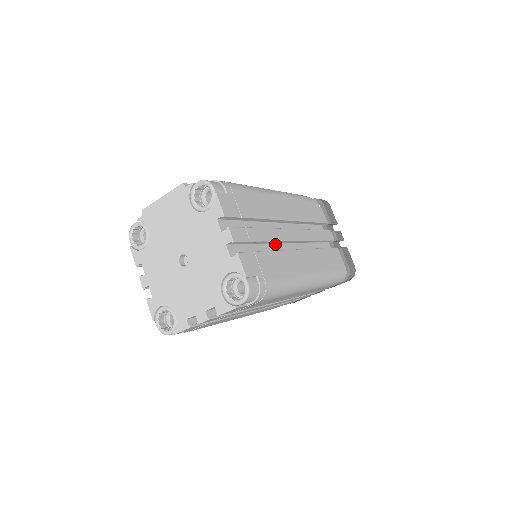
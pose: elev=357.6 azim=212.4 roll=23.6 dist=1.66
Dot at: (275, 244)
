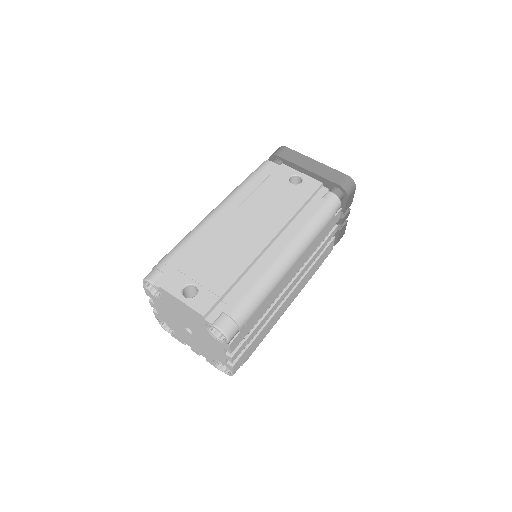
Dot at: occluded
